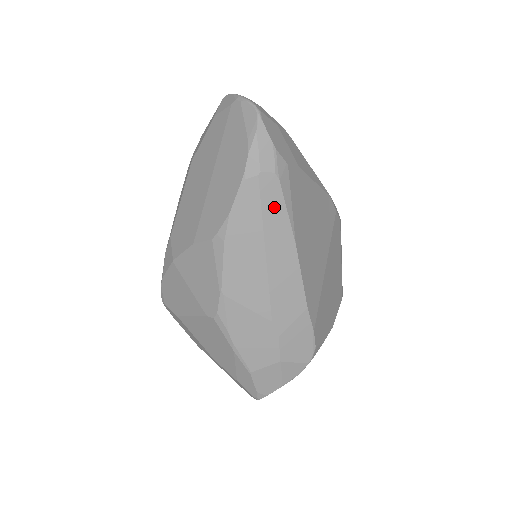
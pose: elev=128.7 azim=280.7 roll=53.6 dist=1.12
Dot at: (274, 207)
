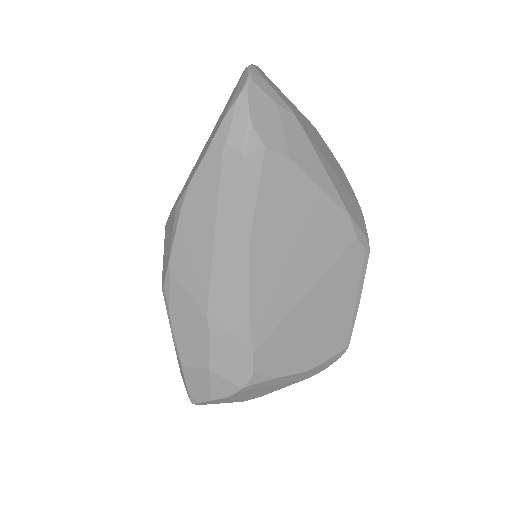
Dot at: (233, 189)
